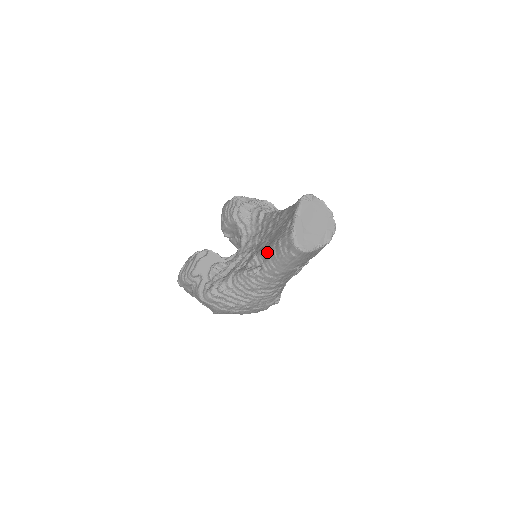
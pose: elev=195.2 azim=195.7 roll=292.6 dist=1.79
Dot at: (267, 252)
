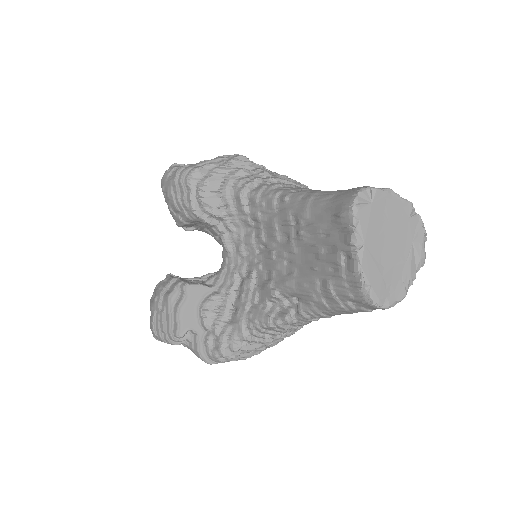
Dot at: (303, 295)
